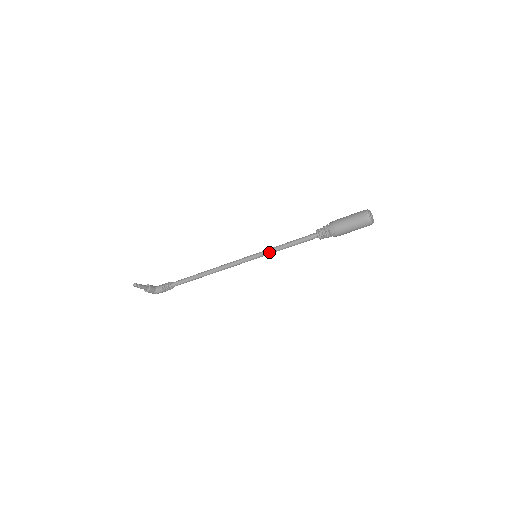
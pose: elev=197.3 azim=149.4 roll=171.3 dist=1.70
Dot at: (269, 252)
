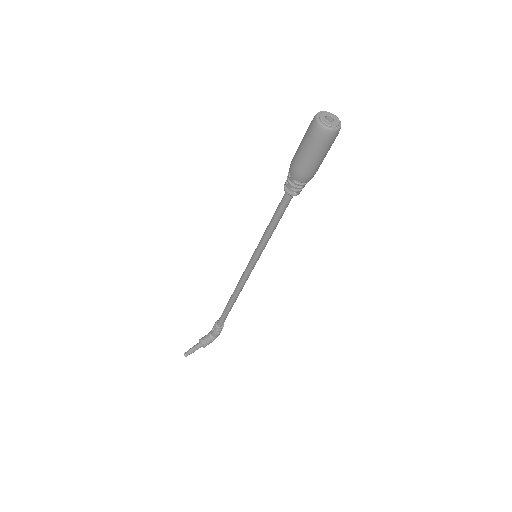
Dot at: (262, 245)
